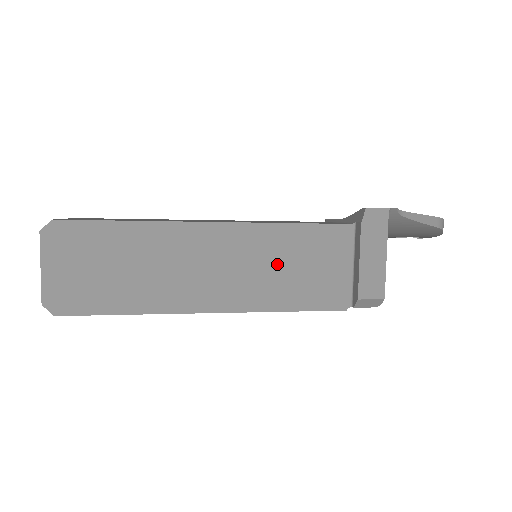
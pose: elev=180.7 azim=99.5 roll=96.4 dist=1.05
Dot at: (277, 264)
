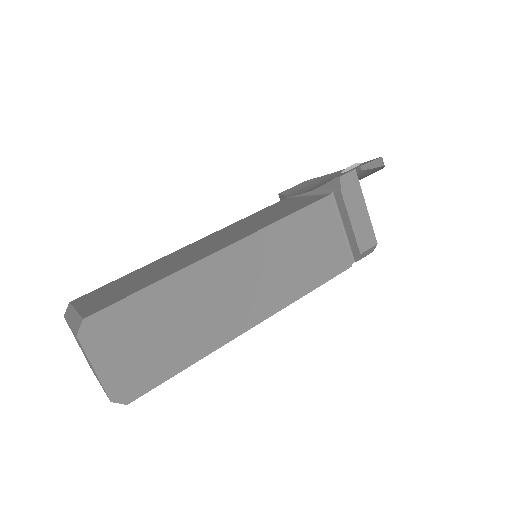
Dot at: (289, 256)
